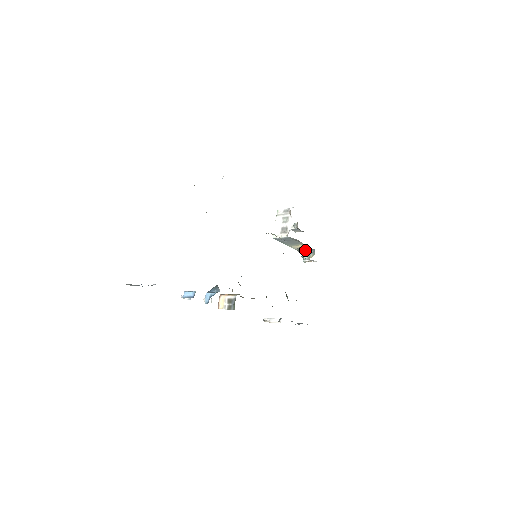
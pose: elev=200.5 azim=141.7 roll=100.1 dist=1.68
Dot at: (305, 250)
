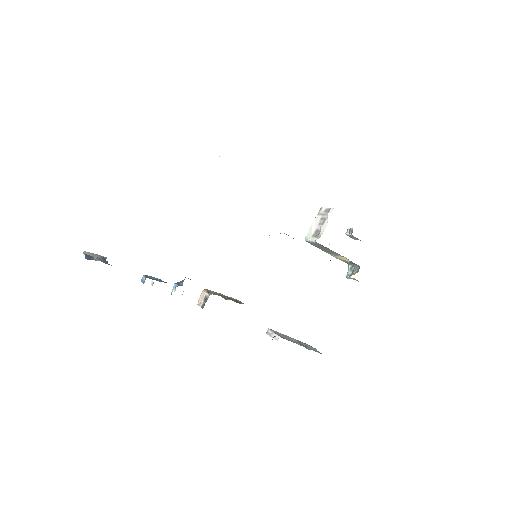
Dot at: (351, 264)
